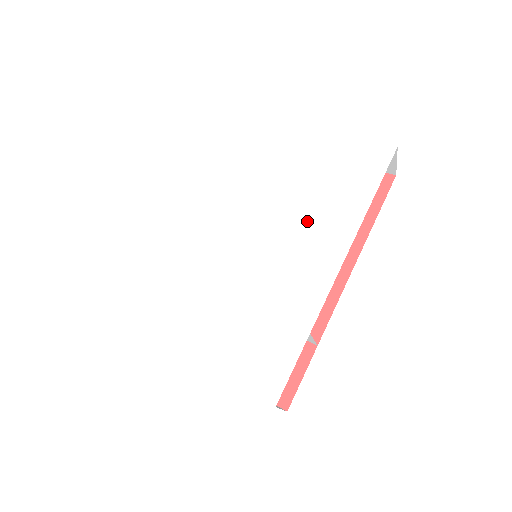
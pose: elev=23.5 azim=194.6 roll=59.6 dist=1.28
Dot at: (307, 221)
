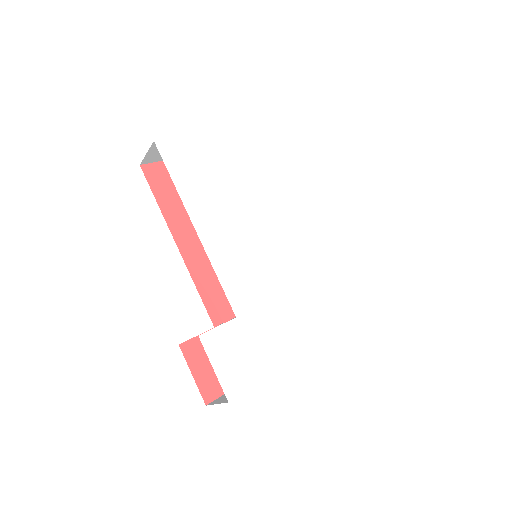
Dot at: (278, 205)
